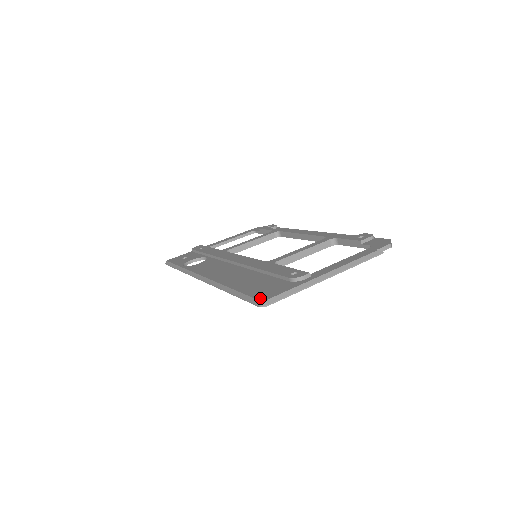
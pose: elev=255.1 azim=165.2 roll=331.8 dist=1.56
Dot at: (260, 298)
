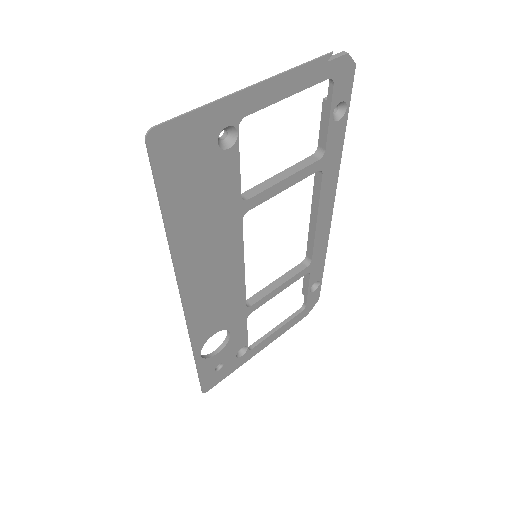
Dot at: (153, 144)
